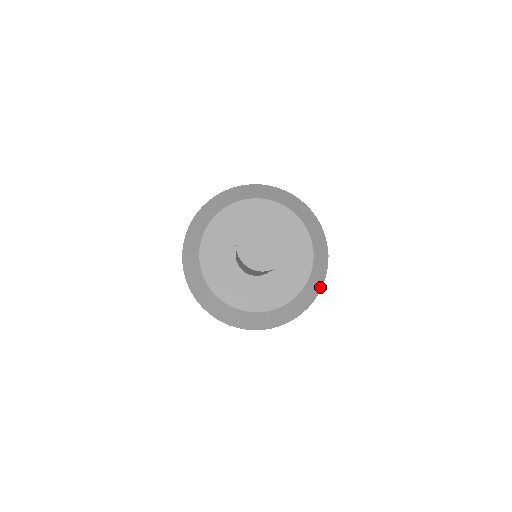
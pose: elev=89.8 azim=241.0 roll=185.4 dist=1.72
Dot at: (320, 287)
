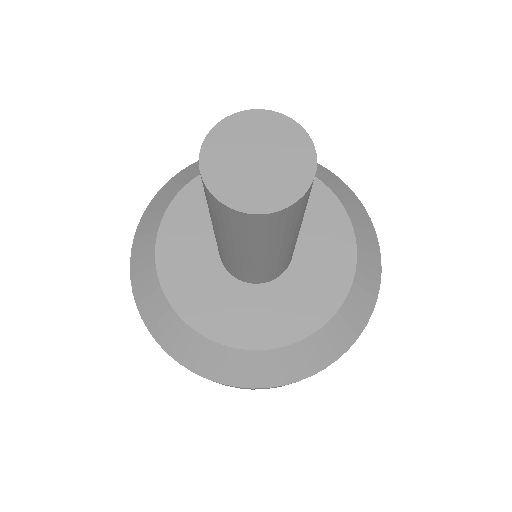
Dot at: (377, 284)
